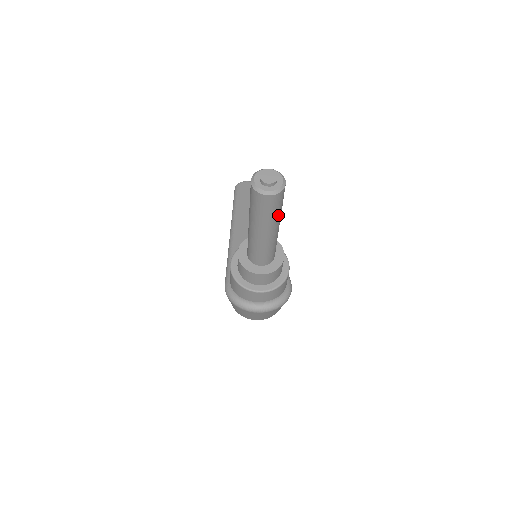
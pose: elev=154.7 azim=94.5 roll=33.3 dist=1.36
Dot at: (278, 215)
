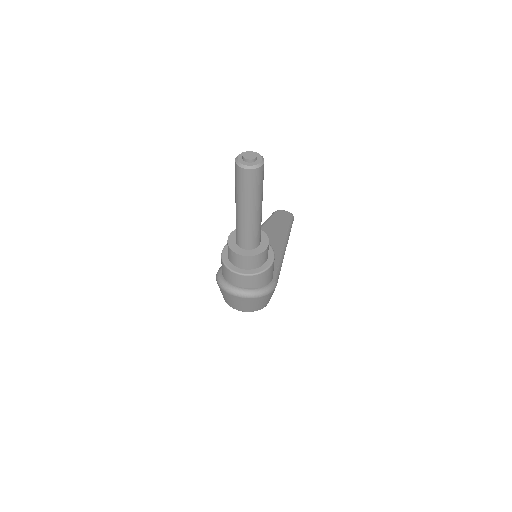
Dot at: (256, 195)
